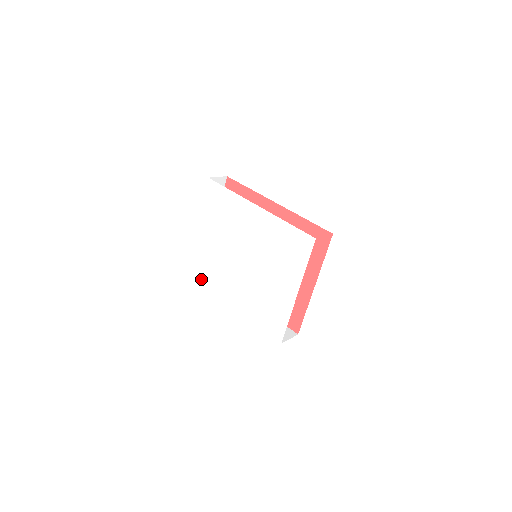
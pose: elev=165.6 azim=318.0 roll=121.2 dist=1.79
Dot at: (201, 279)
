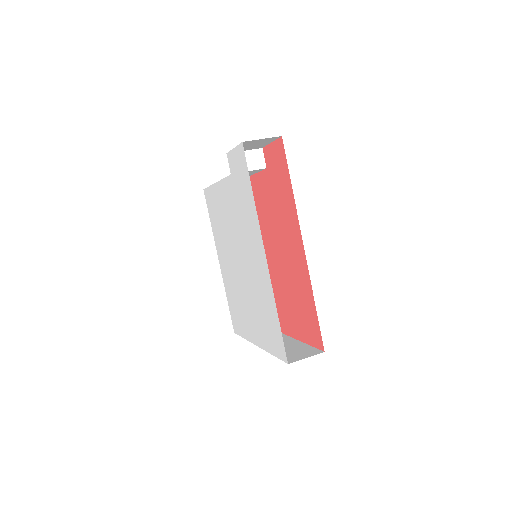
Dot at: (205, 195)
